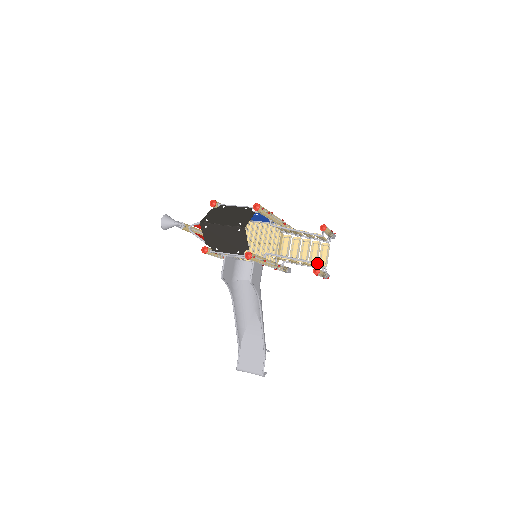
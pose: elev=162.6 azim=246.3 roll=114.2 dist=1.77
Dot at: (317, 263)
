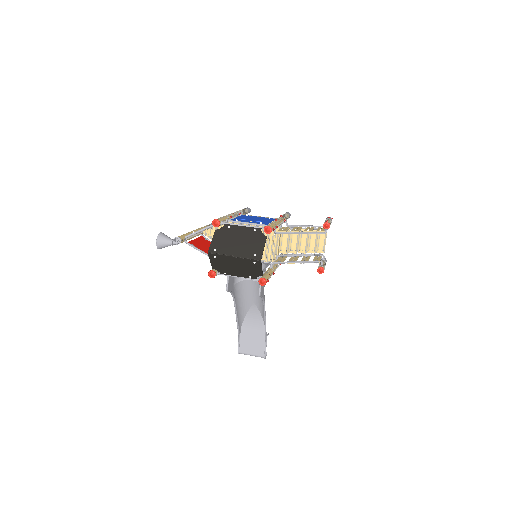
Dot at: (321, 261)
